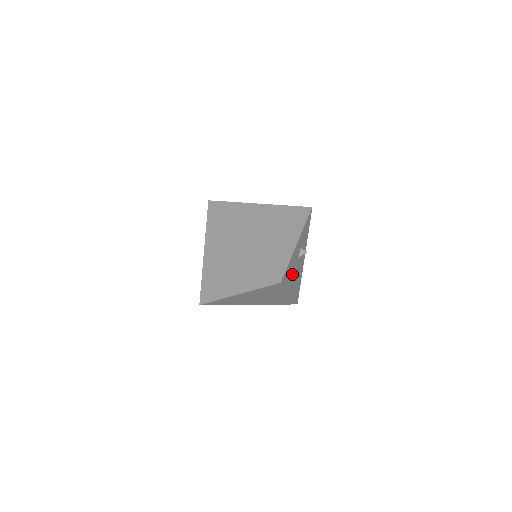
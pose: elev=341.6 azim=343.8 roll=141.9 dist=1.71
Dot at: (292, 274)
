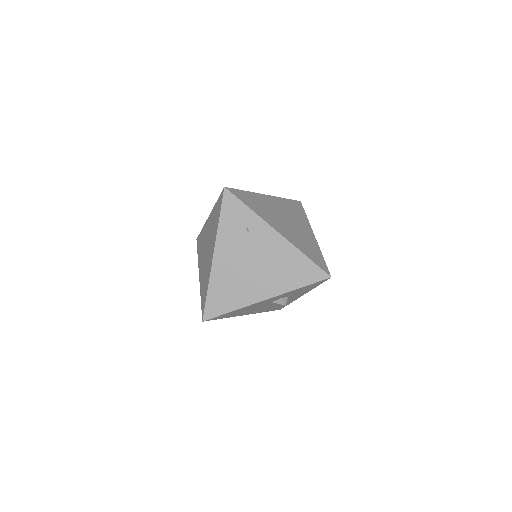
Dot at: (250, 309)
